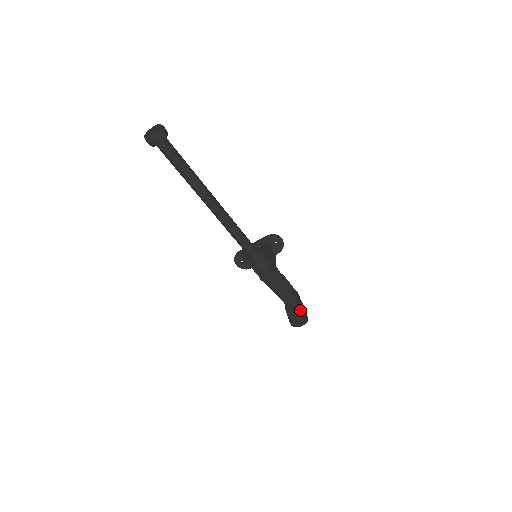
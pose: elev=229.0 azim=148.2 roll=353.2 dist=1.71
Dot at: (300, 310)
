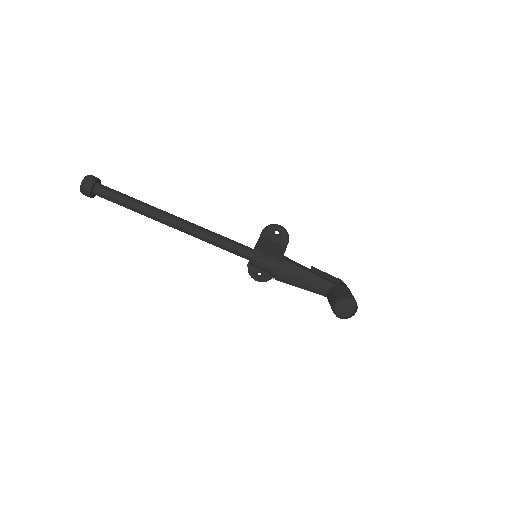
Dot at: (338, 294)
